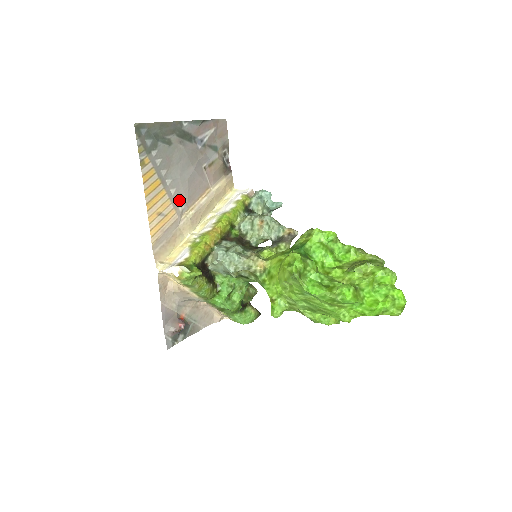
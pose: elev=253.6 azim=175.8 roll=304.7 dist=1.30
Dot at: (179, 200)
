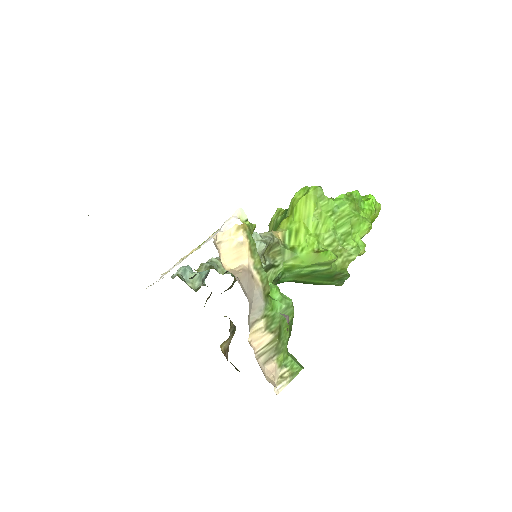
Dot at: occluded
